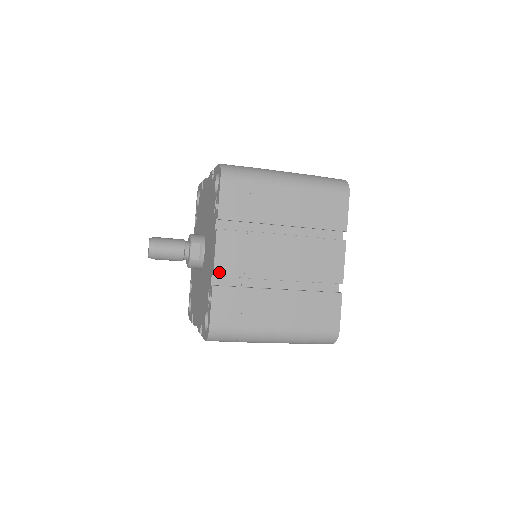
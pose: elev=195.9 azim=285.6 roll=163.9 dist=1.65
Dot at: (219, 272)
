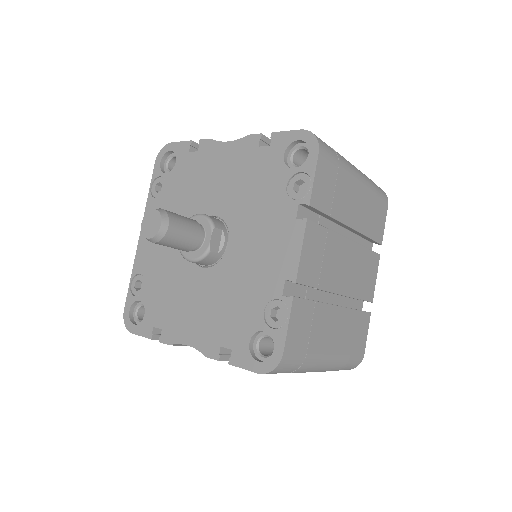
Dot at: (301, 278)
